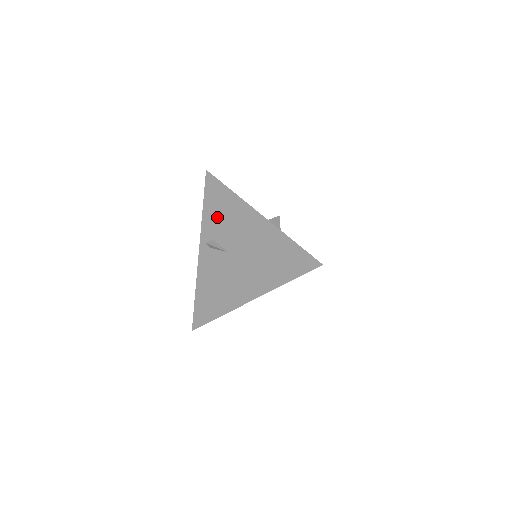
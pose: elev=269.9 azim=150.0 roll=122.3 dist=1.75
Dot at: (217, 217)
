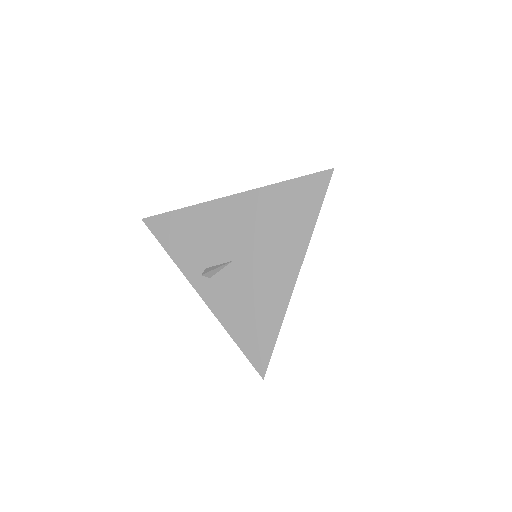
Dot at: (191, 245)
